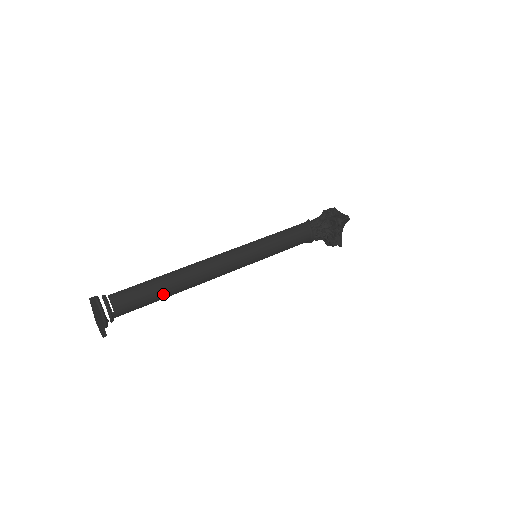
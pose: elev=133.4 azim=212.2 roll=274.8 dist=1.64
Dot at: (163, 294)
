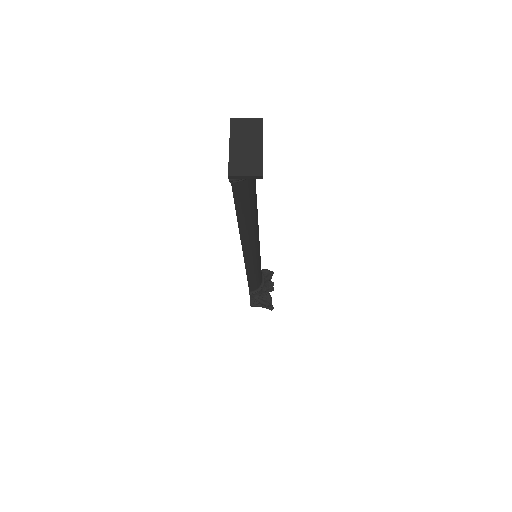
Dot at: occluded
